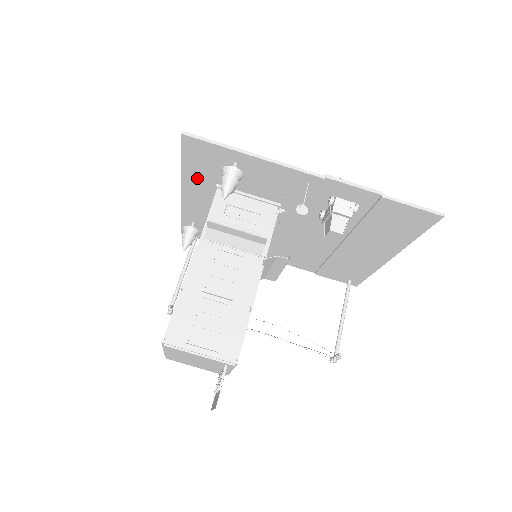
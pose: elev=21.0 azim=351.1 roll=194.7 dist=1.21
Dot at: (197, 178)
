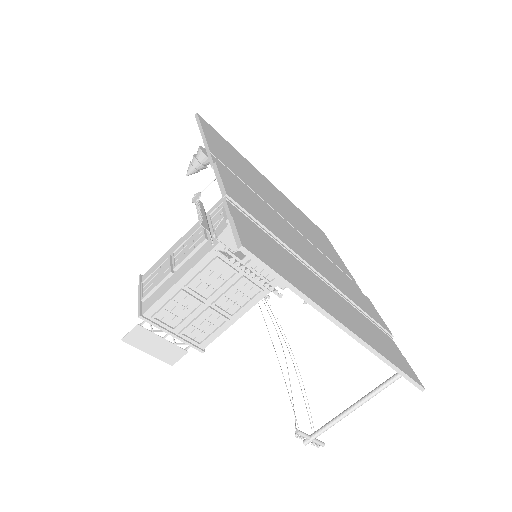
Dot at: occluded
